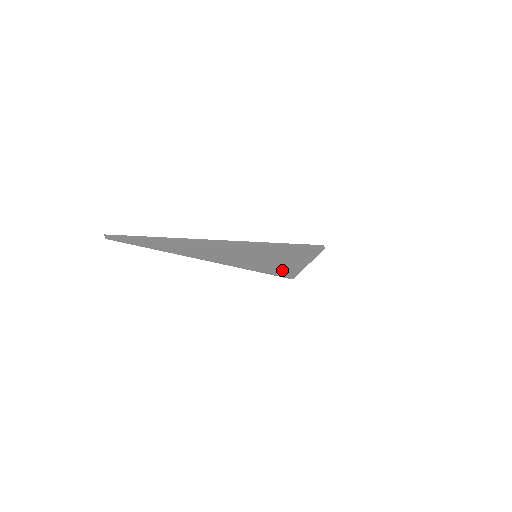
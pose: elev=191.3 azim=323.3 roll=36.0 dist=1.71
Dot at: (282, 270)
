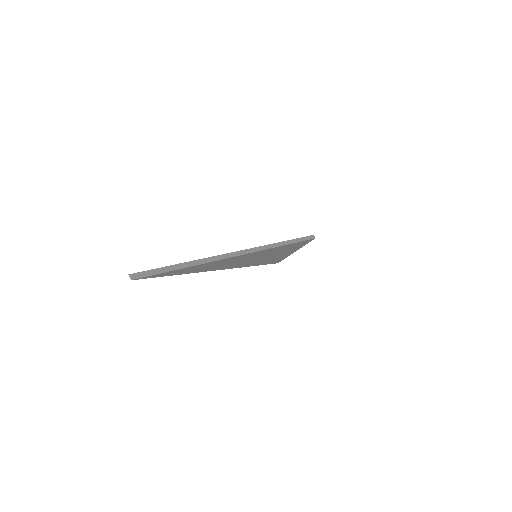
Dot at: (273, 260)
